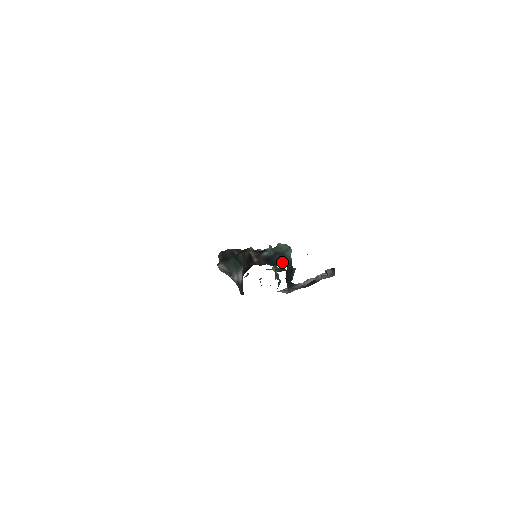
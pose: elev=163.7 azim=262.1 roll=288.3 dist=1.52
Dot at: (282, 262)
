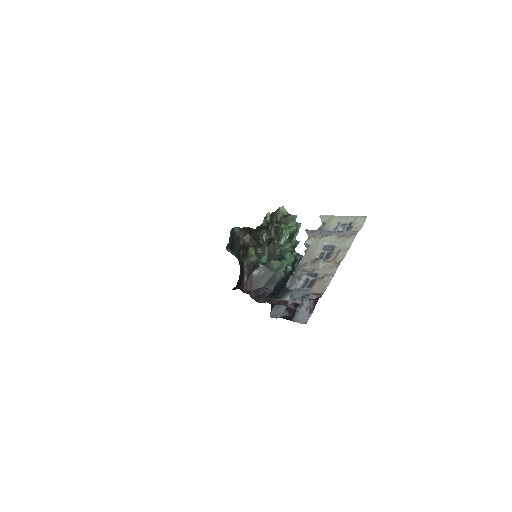
Dot at: (269, 285)
